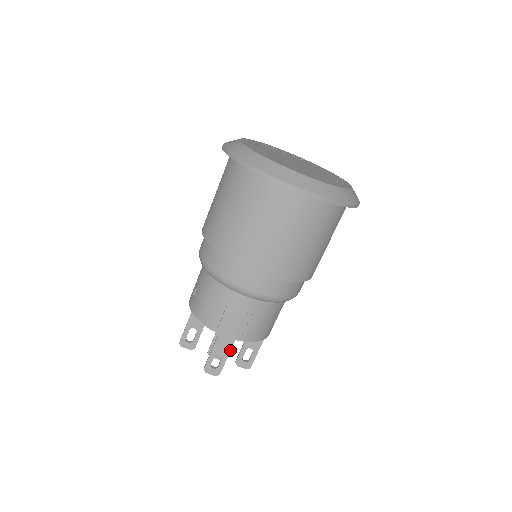
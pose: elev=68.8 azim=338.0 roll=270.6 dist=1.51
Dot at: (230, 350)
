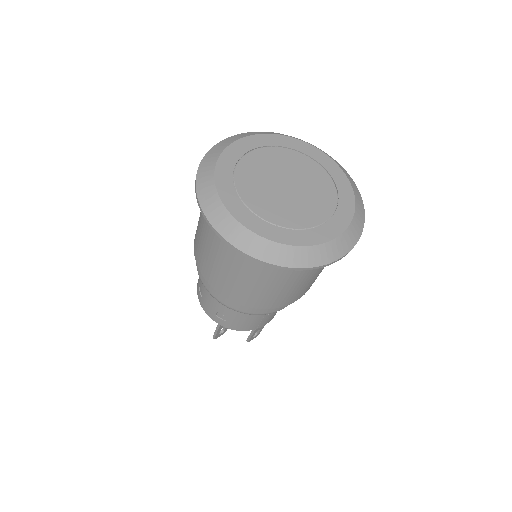
Dot at: occluded
